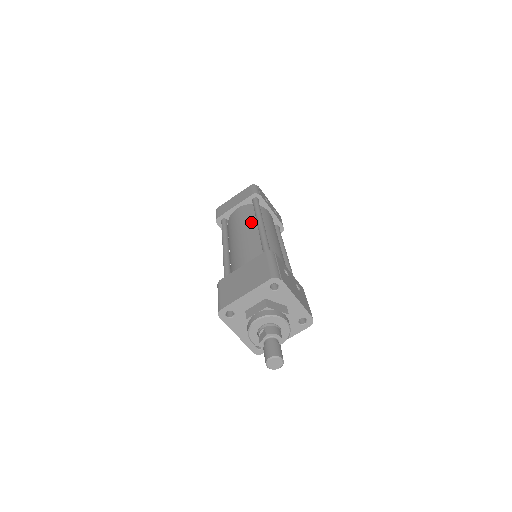
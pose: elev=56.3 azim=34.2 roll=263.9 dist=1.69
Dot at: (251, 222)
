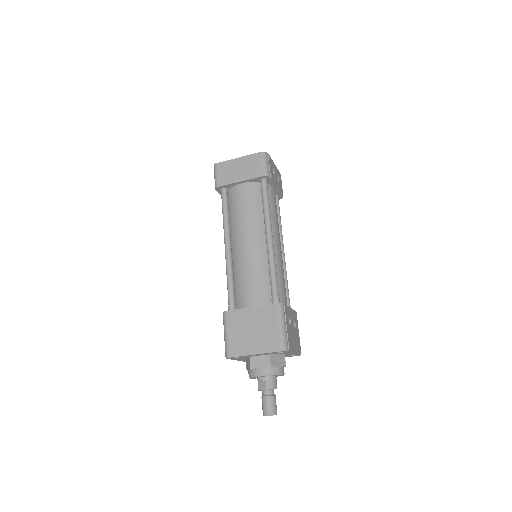
Dot at: (258, 224)
